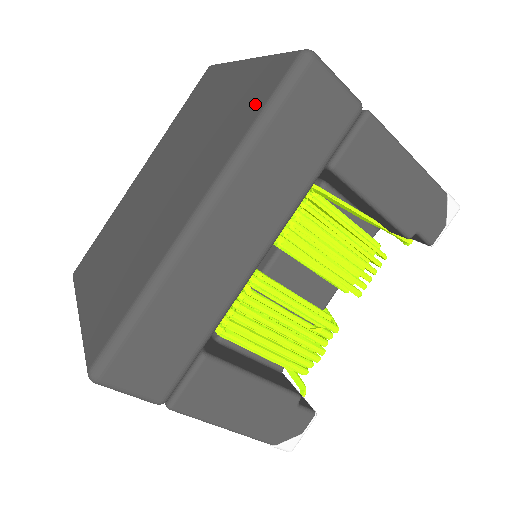
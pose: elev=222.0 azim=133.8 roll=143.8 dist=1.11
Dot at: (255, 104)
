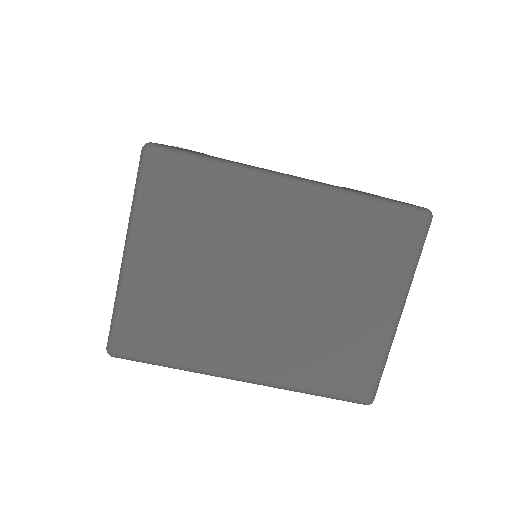
Dot at: (334, 381)
